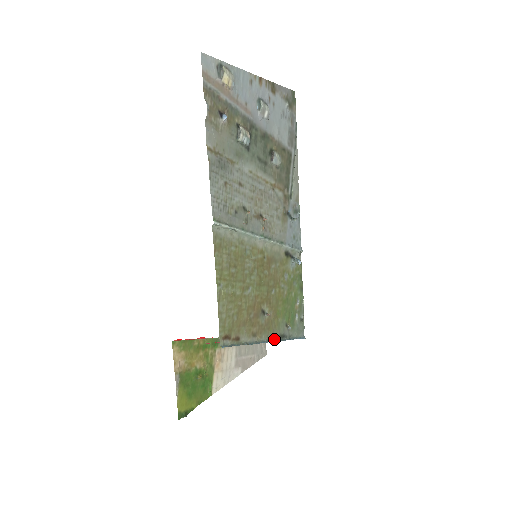
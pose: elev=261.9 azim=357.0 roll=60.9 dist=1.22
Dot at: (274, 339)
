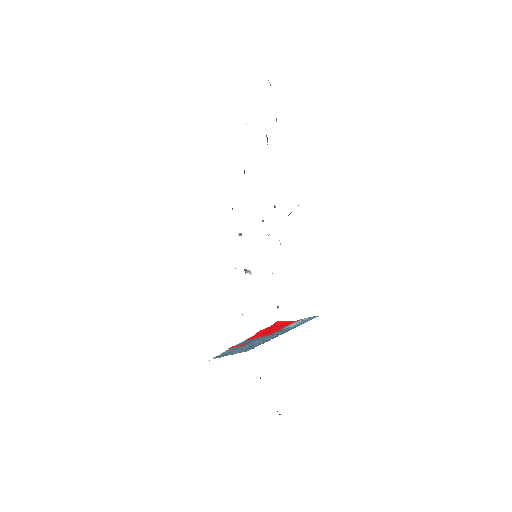
Dot at: occluded
